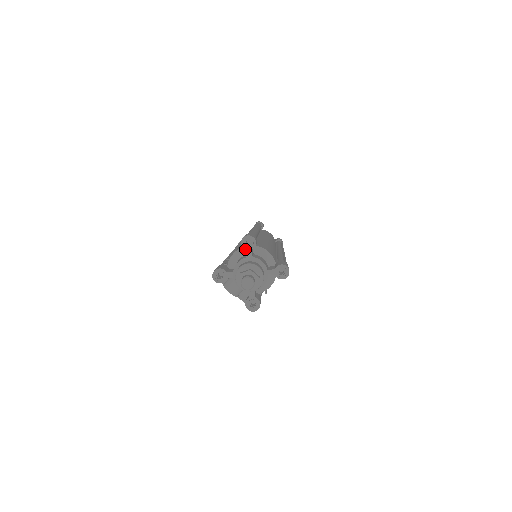
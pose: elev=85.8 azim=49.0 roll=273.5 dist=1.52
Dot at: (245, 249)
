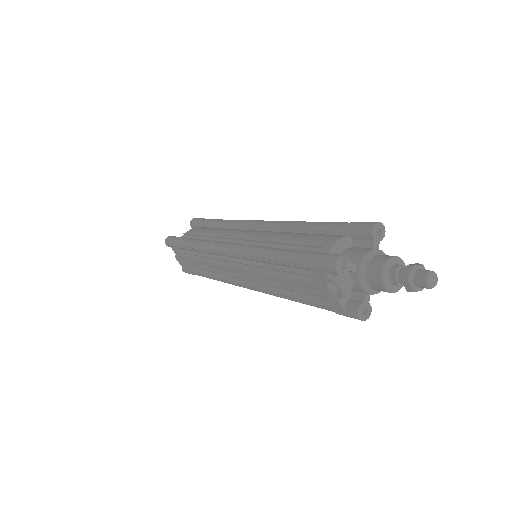
Dot at: (374, 238)
